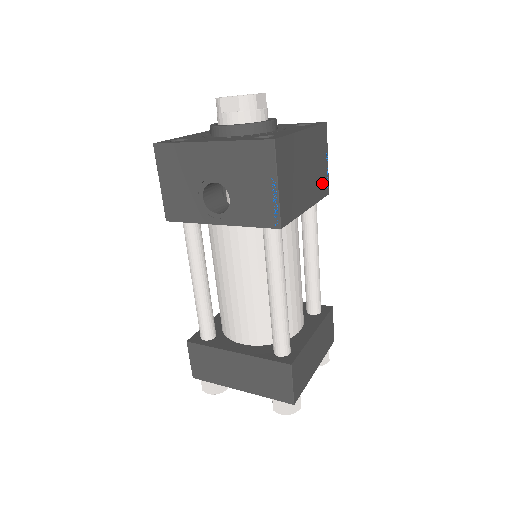
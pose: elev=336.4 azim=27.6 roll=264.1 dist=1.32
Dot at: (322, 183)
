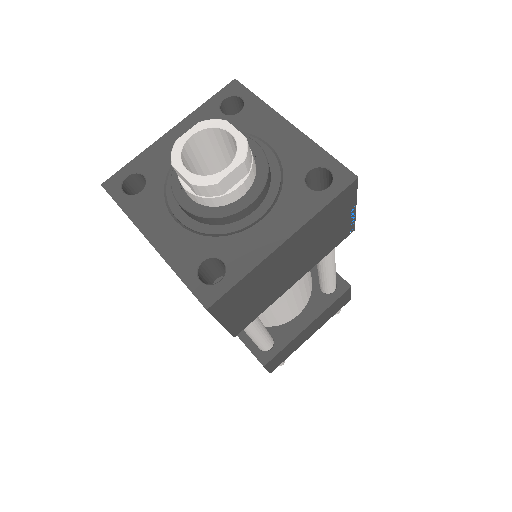
Dot at: (336, 237)
